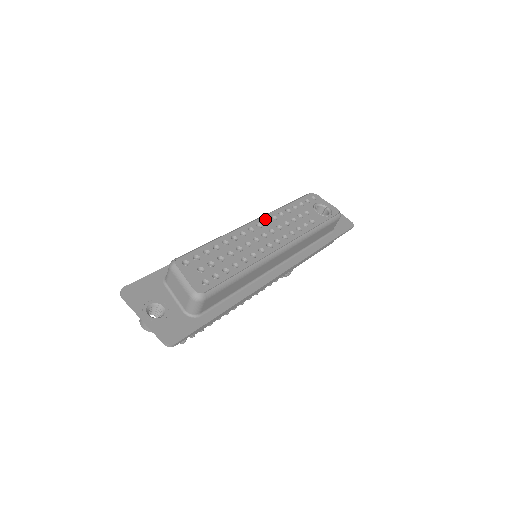
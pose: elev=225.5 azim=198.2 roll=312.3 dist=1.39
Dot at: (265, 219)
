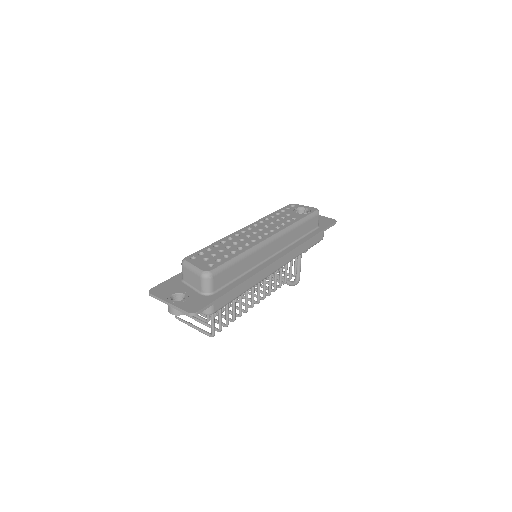
Dot at: (254, 224)
